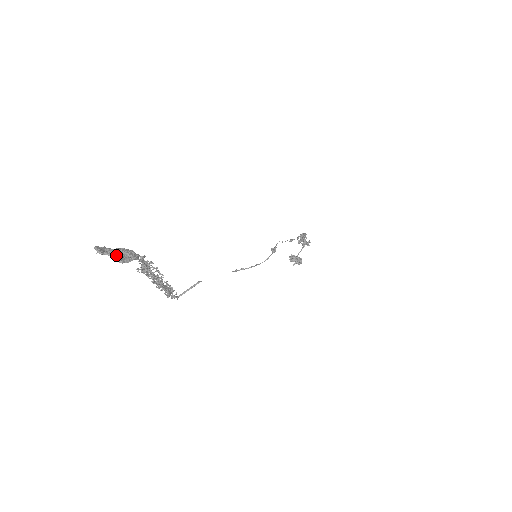
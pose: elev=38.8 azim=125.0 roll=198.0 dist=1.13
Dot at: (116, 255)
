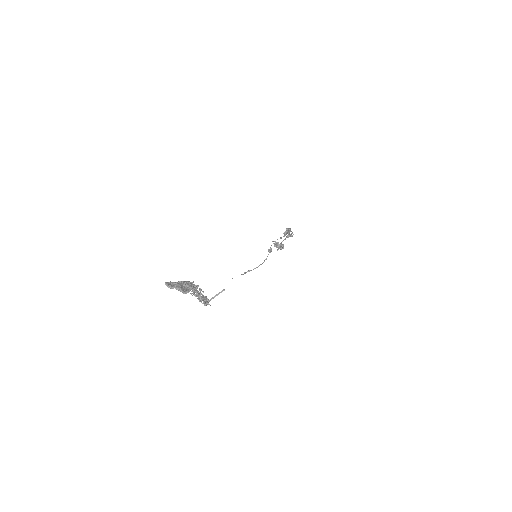
Dot at: (181, 289)
